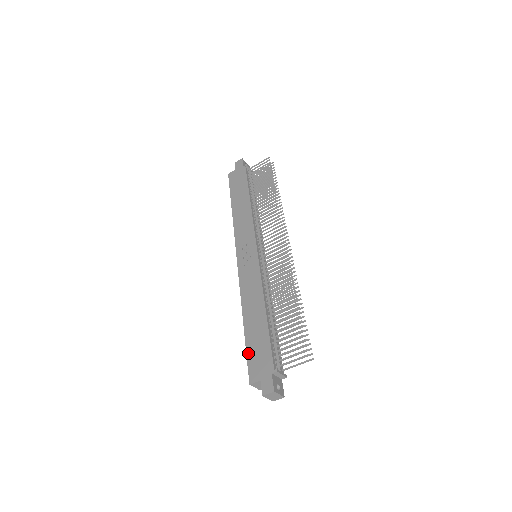
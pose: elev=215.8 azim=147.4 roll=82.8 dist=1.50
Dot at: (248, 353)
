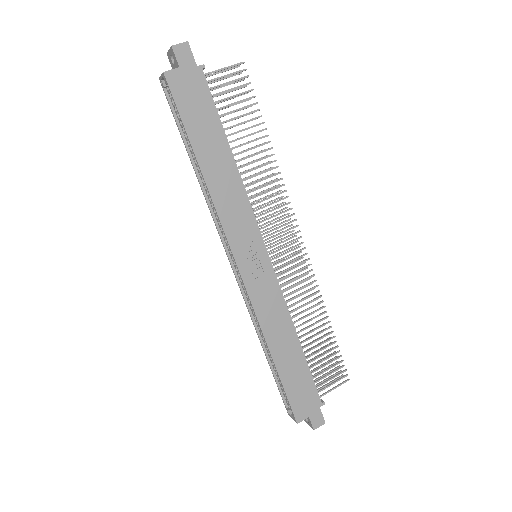
Dot at: (288, 393)
